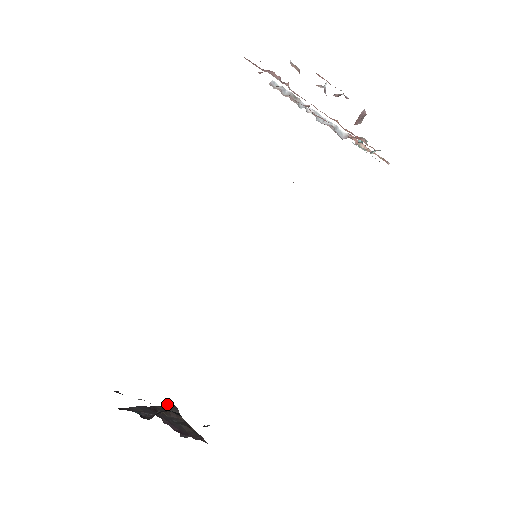
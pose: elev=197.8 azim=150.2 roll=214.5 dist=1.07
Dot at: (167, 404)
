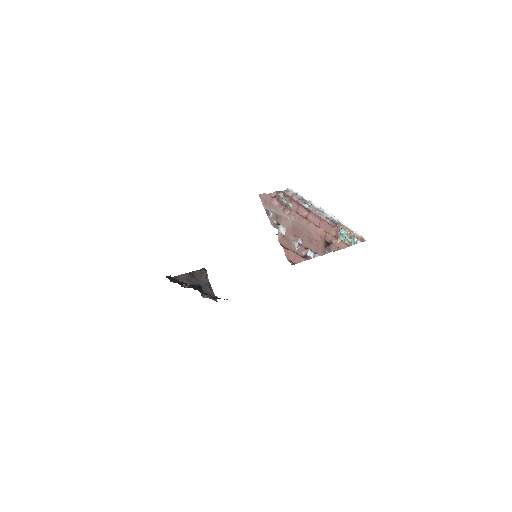
Dot at: (202, 269)
